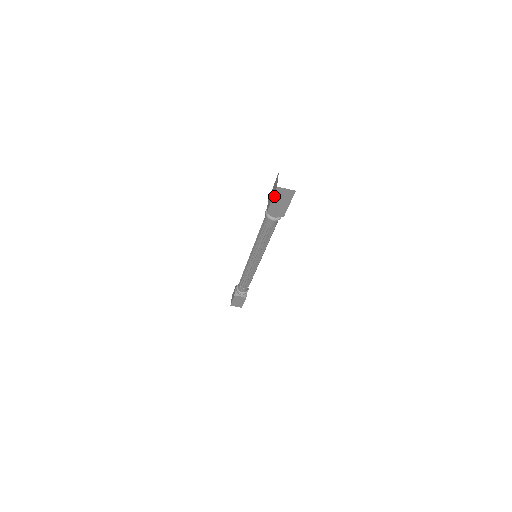
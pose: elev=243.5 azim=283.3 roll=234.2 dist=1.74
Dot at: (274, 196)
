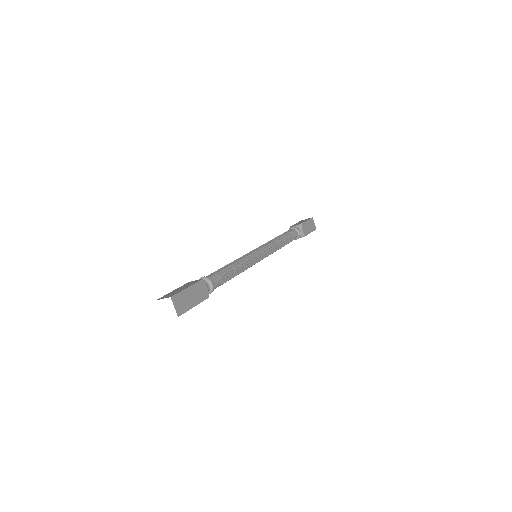
Dot at: occluded
